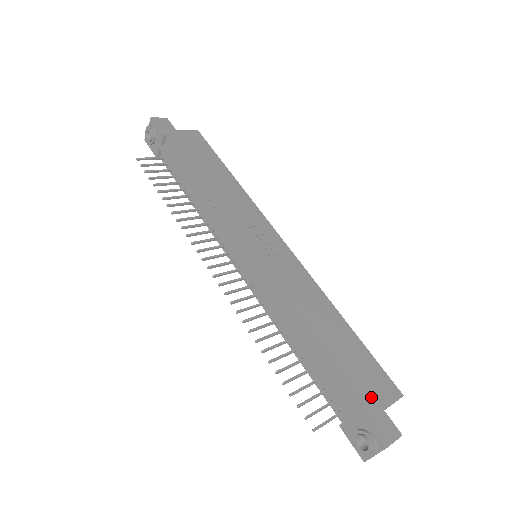
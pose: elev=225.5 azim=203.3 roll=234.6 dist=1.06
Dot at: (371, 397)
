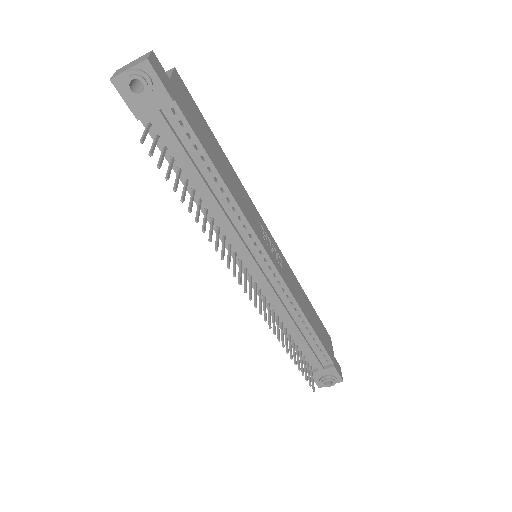
Dot at: (331, 352)
